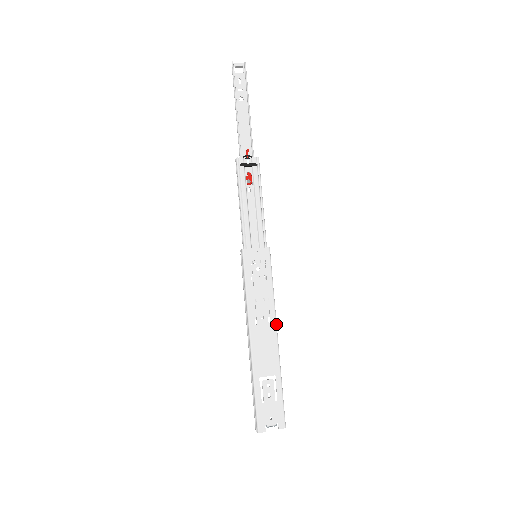
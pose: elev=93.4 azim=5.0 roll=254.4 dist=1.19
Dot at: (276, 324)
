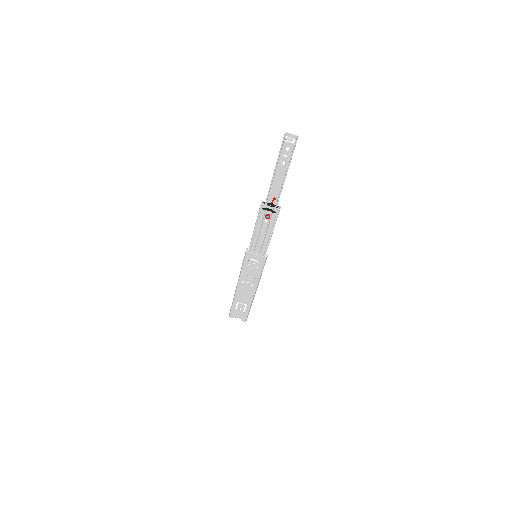
Dot at: (256, 289)
